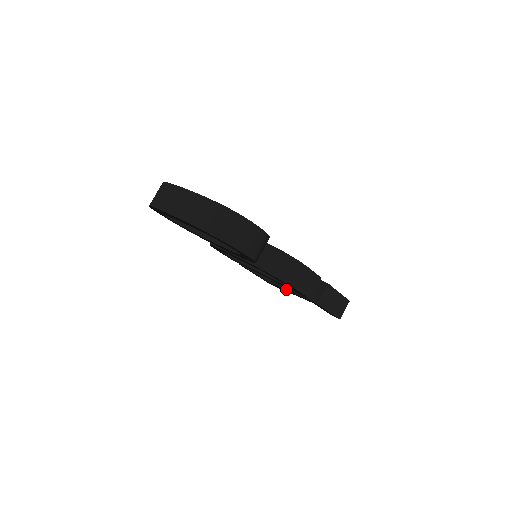
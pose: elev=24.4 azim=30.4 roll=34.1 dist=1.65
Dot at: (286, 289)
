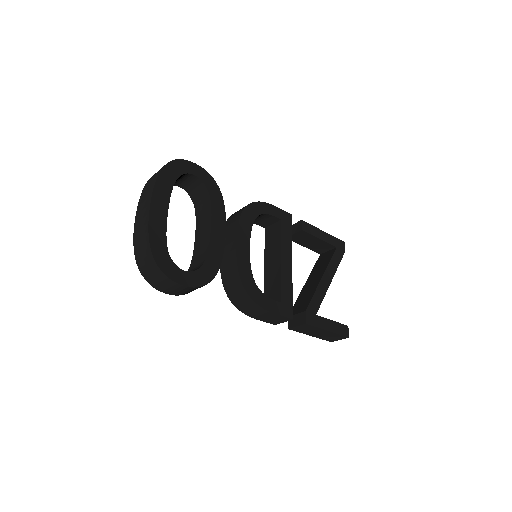
Dot at: (306, 281)
